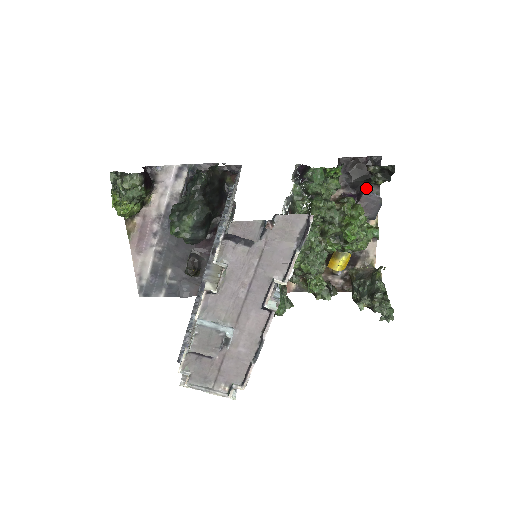
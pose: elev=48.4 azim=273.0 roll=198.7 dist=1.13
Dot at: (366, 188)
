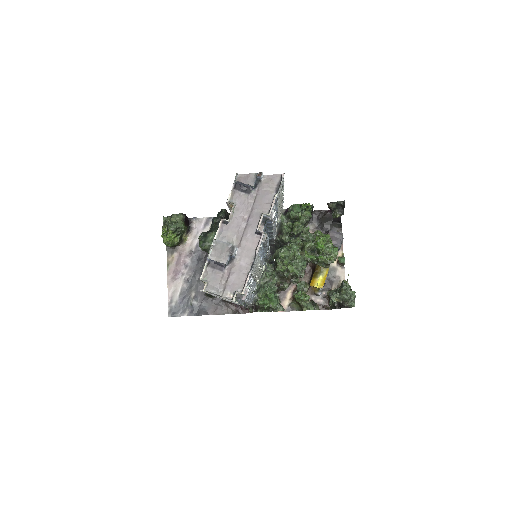
Dot at: occluded
